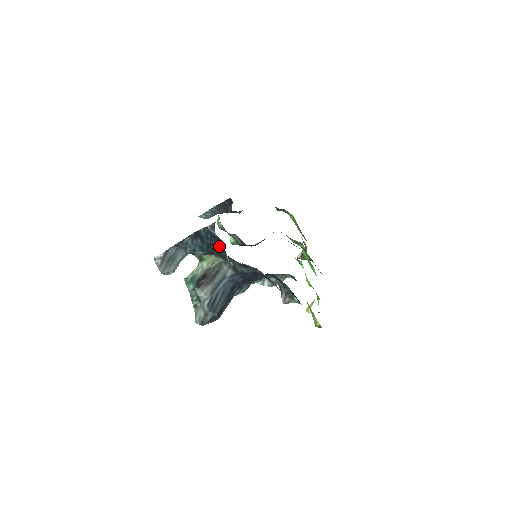
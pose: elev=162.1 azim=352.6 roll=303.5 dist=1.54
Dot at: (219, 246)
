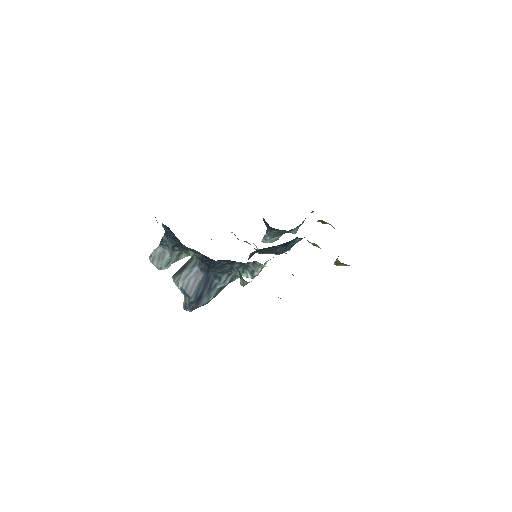
Dot at: occluded
